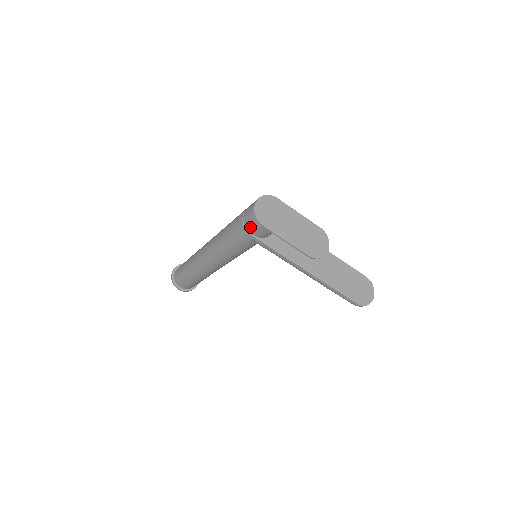
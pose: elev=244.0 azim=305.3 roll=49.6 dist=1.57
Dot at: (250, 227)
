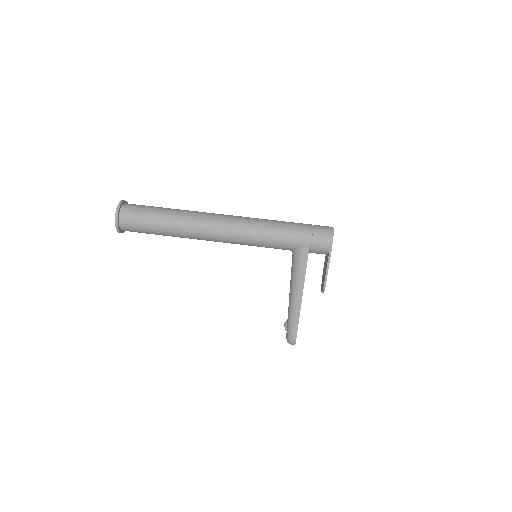
Dot at: (318, 238)
